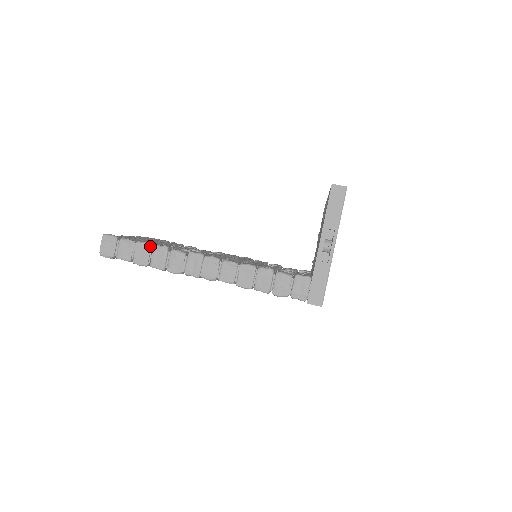
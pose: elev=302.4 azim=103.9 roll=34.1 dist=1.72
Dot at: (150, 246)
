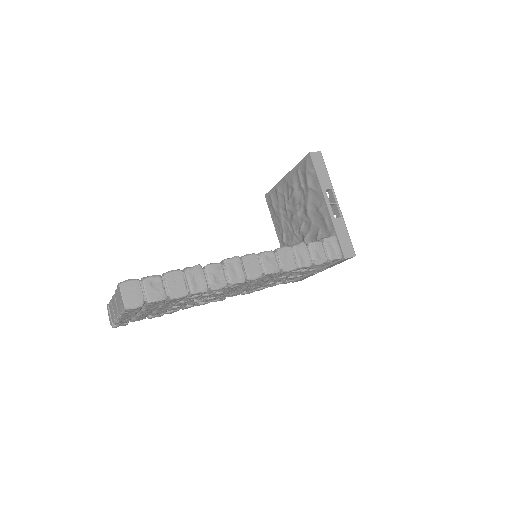
Dot at: (181, 271)
